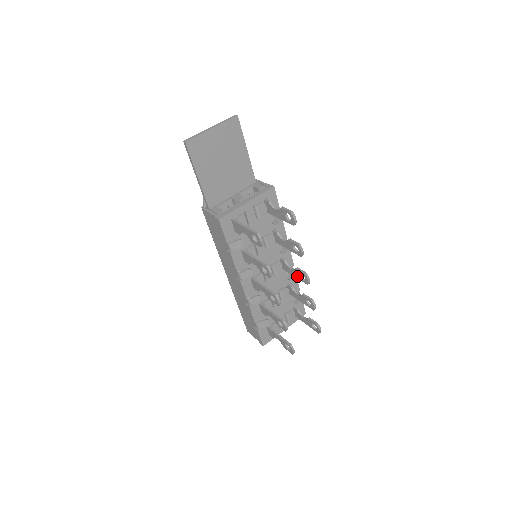
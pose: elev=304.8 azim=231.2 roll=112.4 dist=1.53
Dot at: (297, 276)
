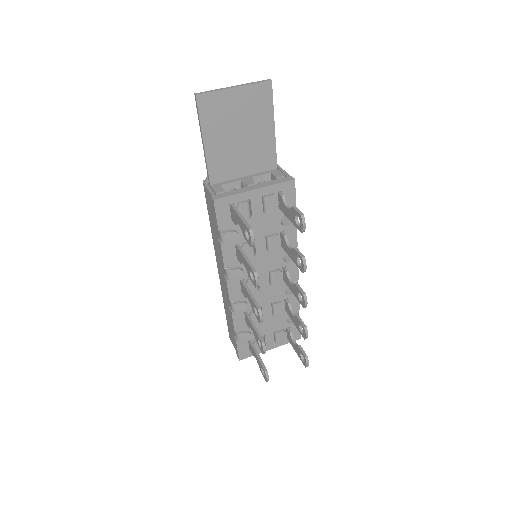
Dot at: (295, 294)
